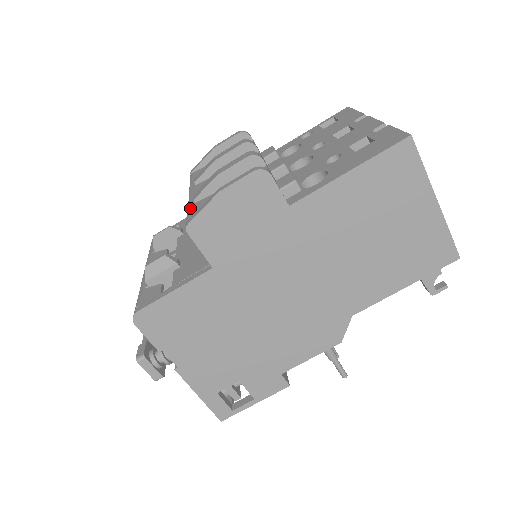
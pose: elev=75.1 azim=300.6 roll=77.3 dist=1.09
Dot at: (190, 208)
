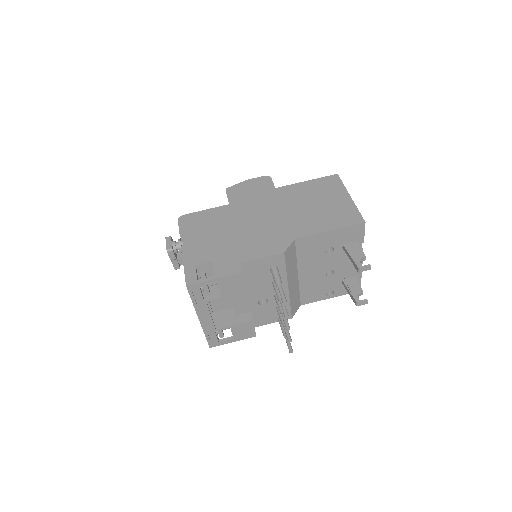
Dot at: occluded
